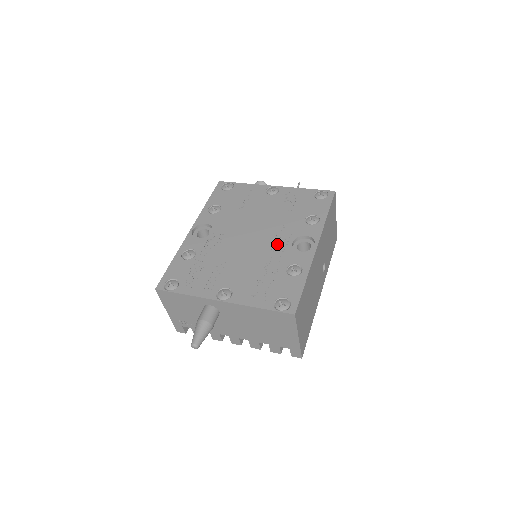
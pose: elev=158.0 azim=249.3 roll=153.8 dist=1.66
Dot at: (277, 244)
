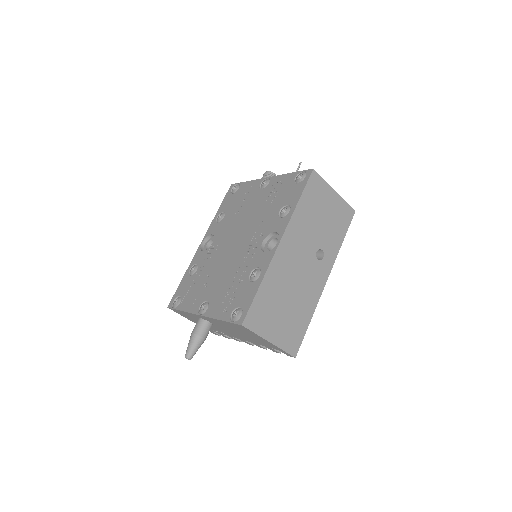
Dot at: (251, 247)
